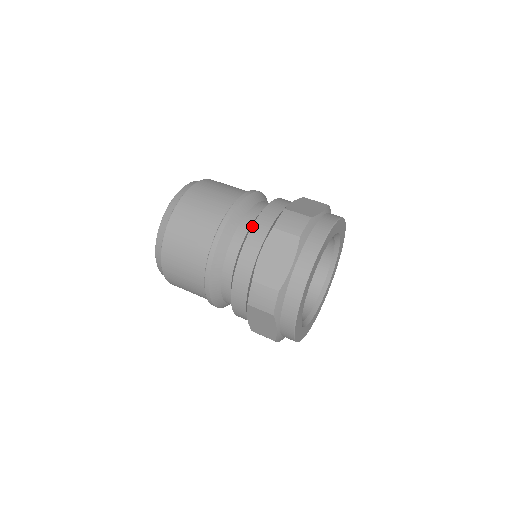
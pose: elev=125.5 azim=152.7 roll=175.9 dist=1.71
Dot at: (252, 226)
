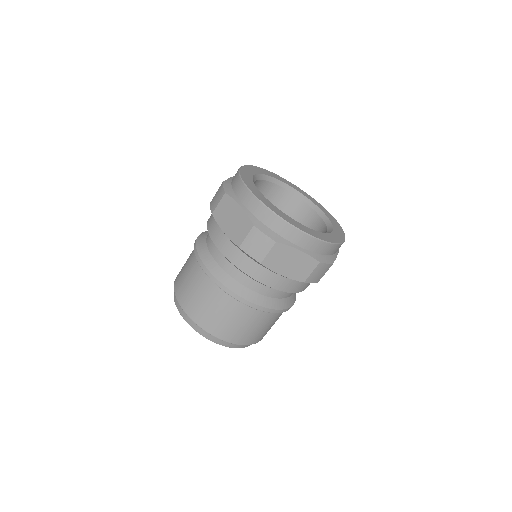
Dot at: occluded
